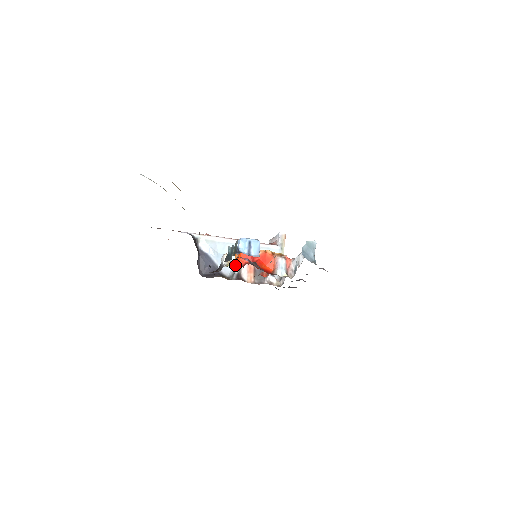
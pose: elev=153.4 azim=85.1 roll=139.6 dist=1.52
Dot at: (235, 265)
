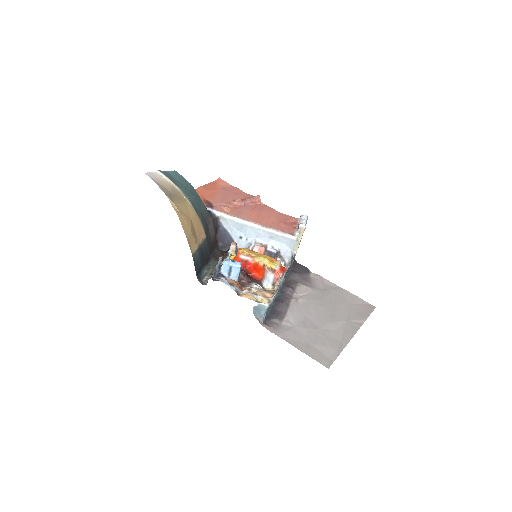
Dot at: occluded
